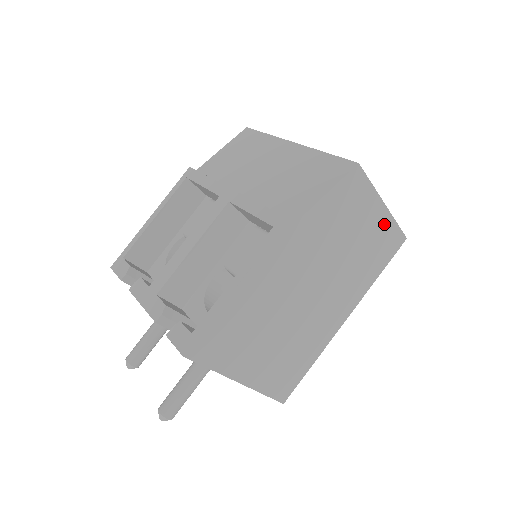
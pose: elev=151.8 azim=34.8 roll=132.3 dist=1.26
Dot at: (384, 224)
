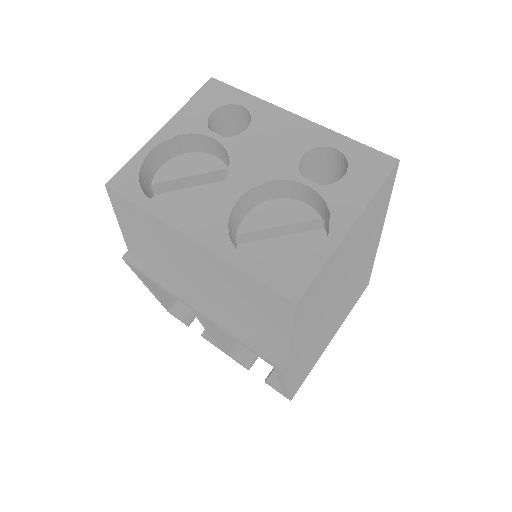
Dot at: (363, 218)
